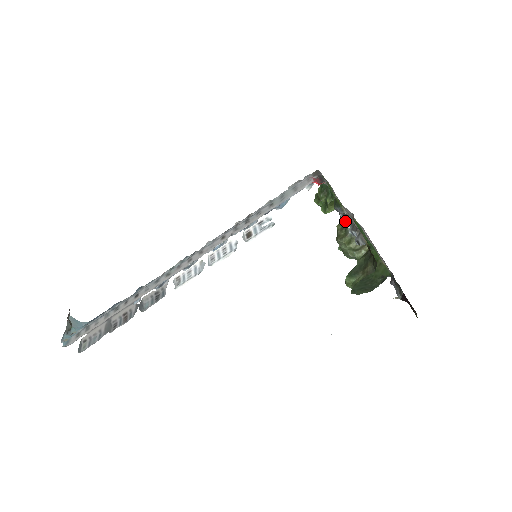
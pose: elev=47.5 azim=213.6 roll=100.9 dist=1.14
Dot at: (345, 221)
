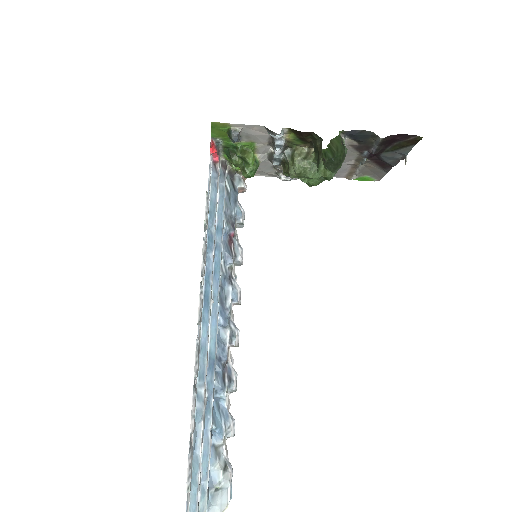
Dot at: (280, 162)
